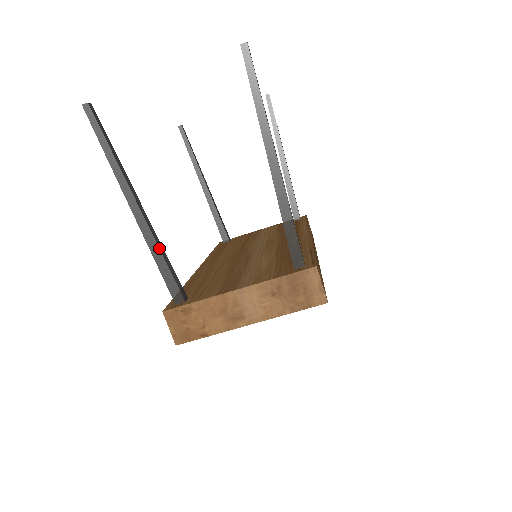
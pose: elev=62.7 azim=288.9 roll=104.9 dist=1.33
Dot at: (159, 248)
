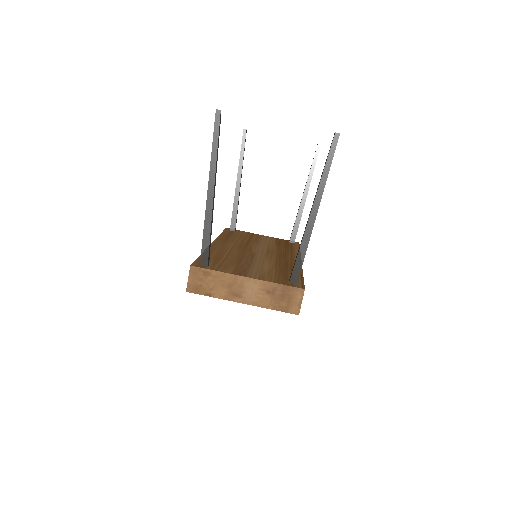
Dot at: (211, 224)
